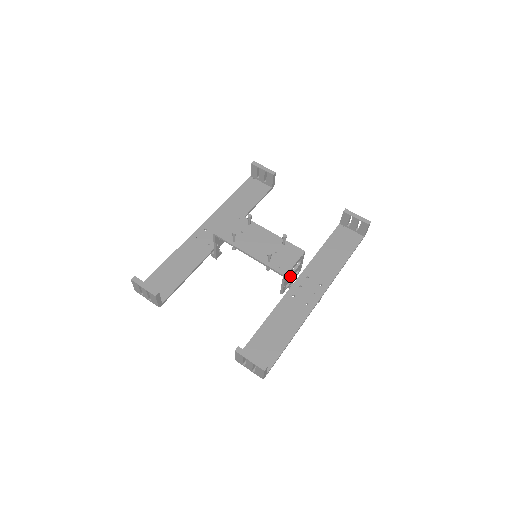
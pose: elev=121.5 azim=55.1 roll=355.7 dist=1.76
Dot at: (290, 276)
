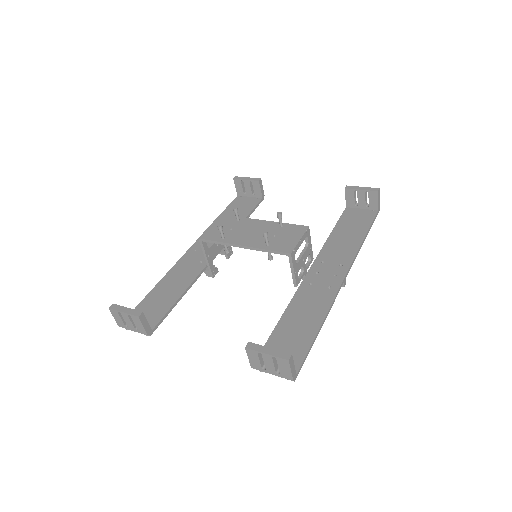
Dot at: (299, 259)
